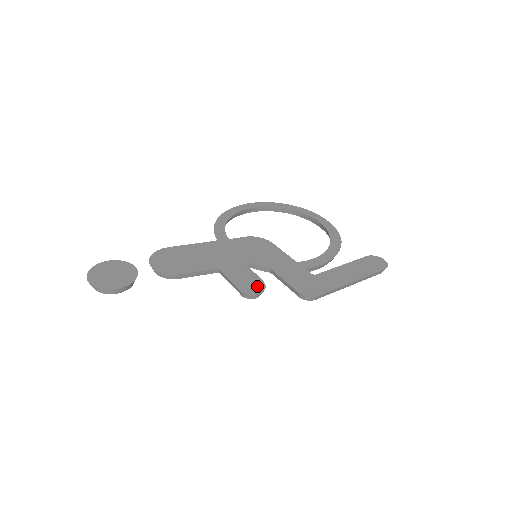
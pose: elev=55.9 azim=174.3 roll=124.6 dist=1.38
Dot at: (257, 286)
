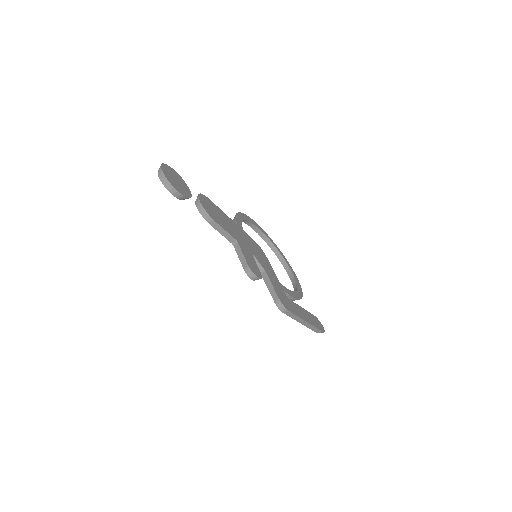
Dot at: (258, 273)
